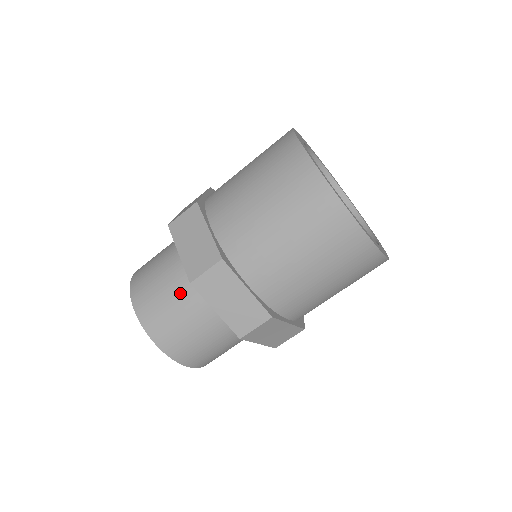
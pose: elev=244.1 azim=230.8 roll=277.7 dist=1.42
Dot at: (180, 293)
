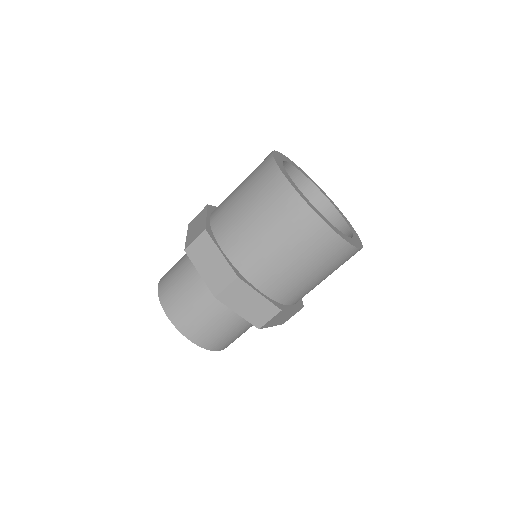
Dot at: (235, 325)
